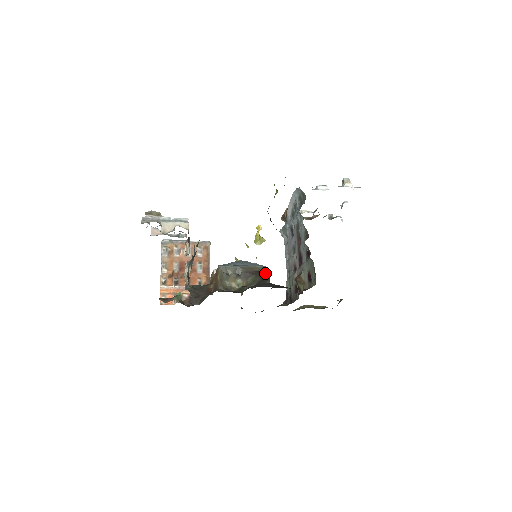
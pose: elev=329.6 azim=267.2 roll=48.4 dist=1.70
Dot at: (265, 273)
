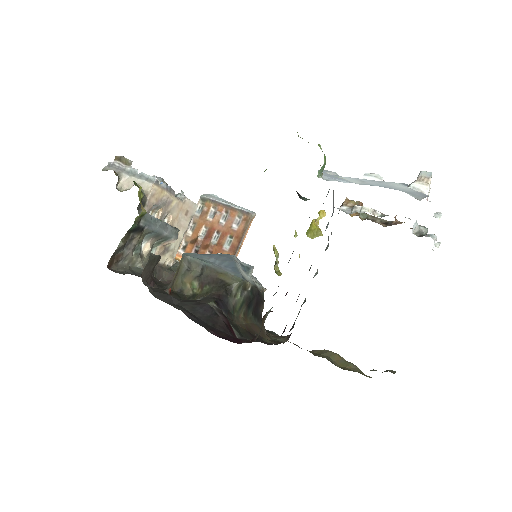
Dot at: (232, 287)
